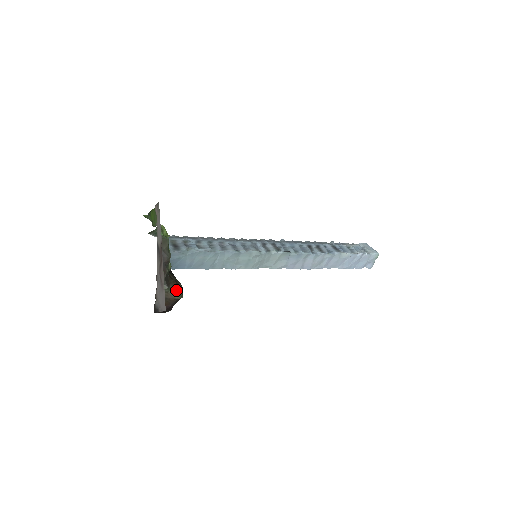
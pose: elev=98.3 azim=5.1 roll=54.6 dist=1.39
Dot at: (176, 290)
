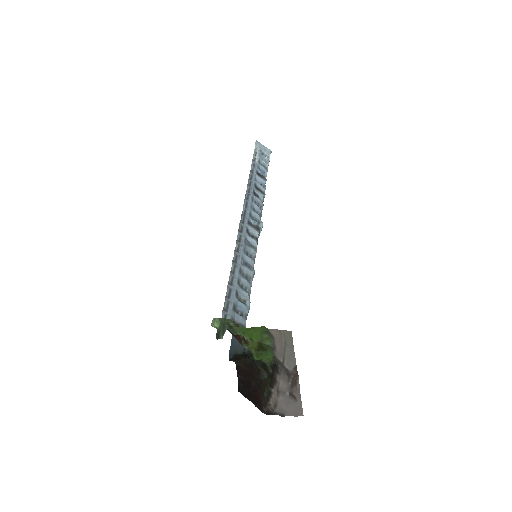
Dot at: occluded
